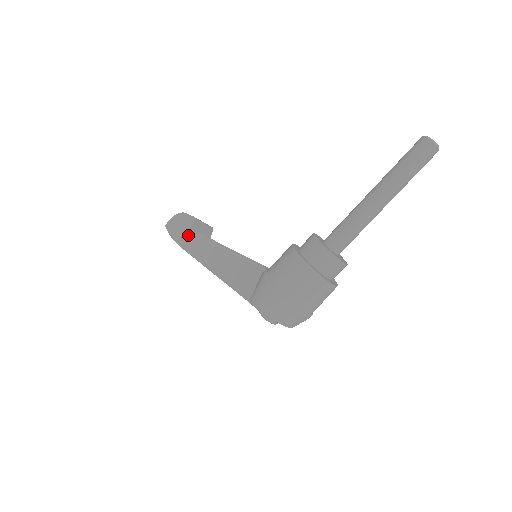
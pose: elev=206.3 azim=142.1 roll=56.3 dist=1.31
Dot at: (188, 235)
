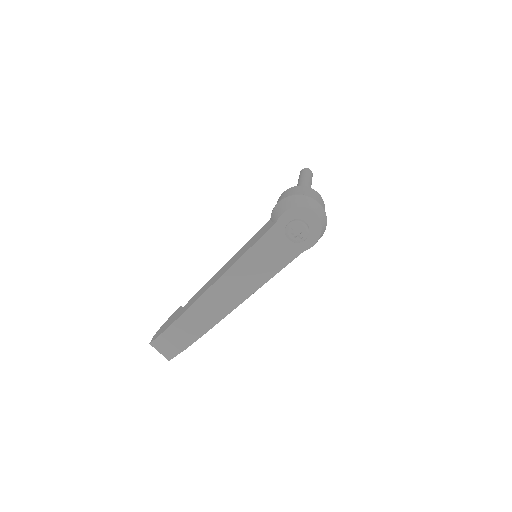
Dot at: (183, 308)
